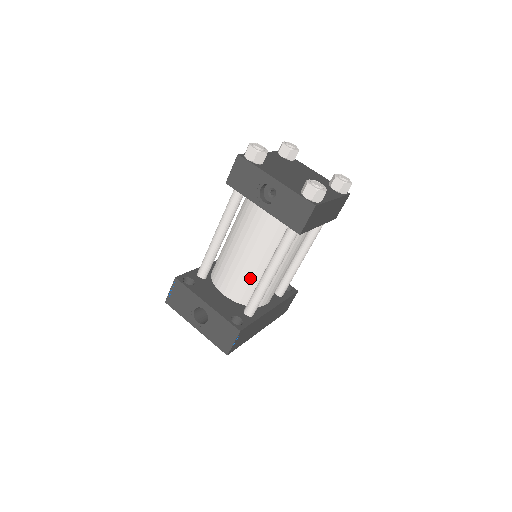
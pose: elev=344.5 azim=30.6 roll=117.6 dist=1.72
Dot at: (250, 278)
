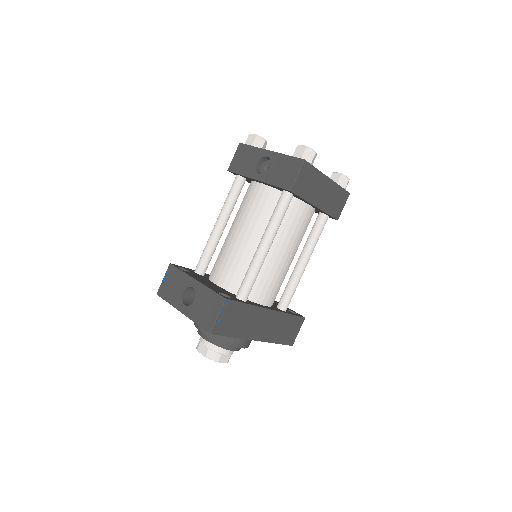
Dot at: (245, 261)
